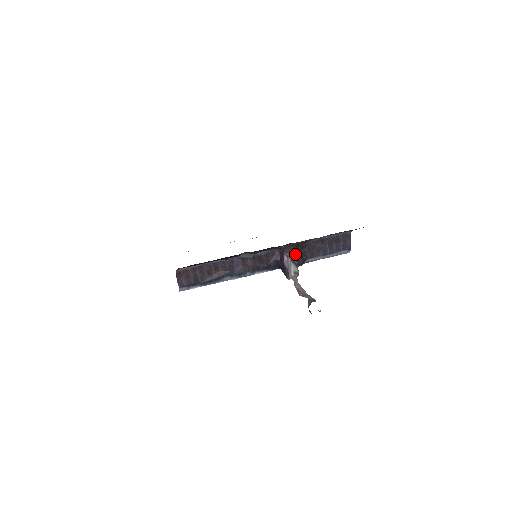
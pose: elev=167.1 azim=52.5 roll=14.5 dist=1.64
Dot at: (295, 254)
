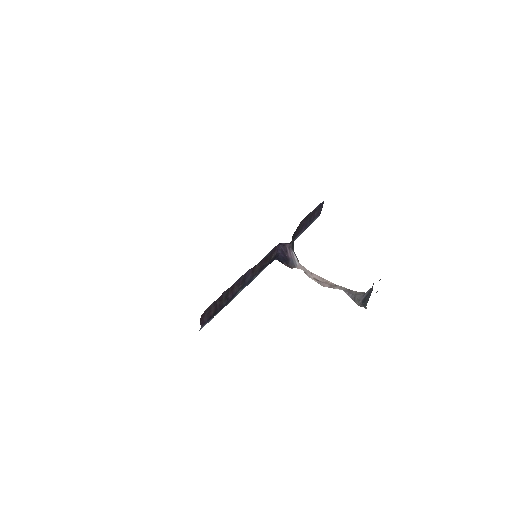
Dot at: occluded
